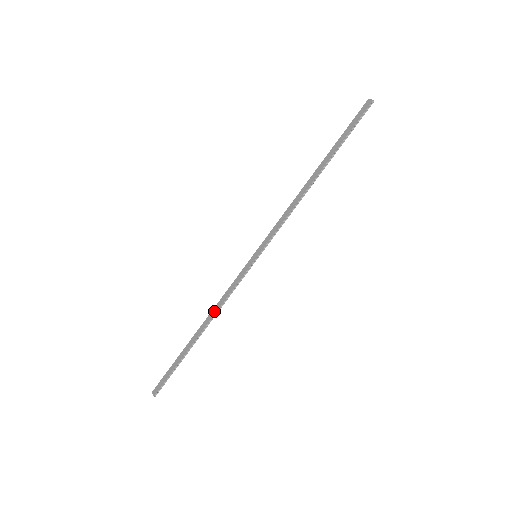
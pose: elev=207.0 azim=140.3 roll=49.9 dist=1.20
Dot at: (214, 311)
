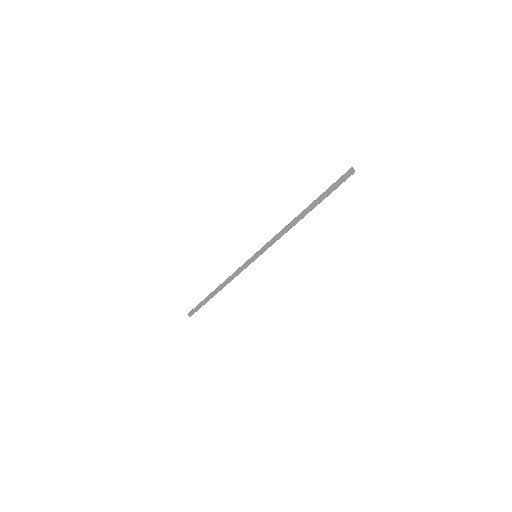
Dot at: (227, 281)
